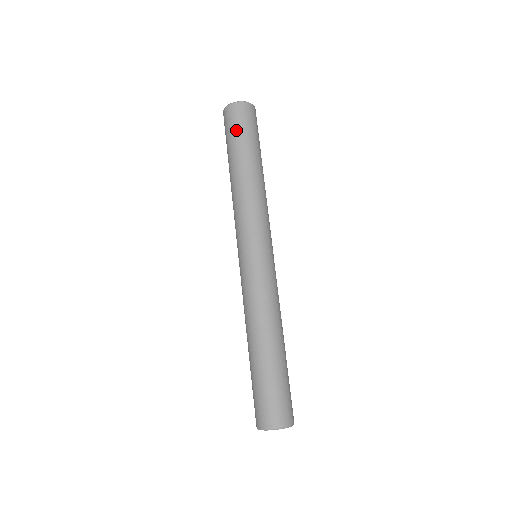
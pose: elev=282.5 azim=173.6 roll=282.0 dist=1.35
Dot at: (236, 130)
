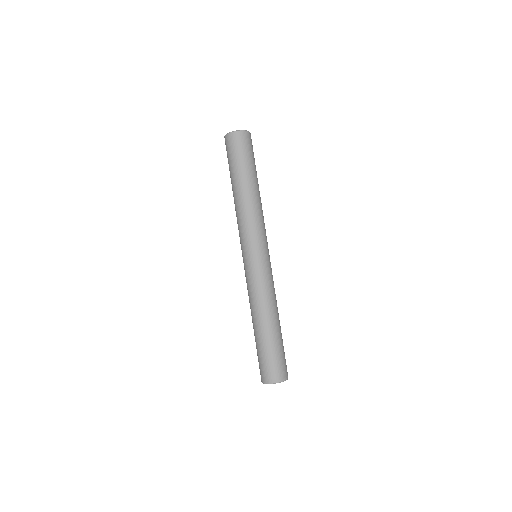
Dot at: (230, 158)
